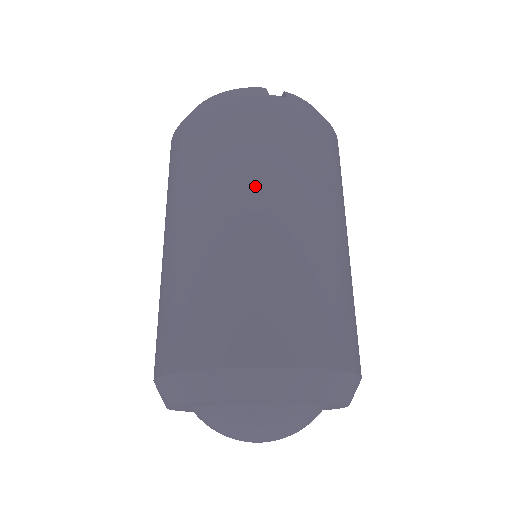
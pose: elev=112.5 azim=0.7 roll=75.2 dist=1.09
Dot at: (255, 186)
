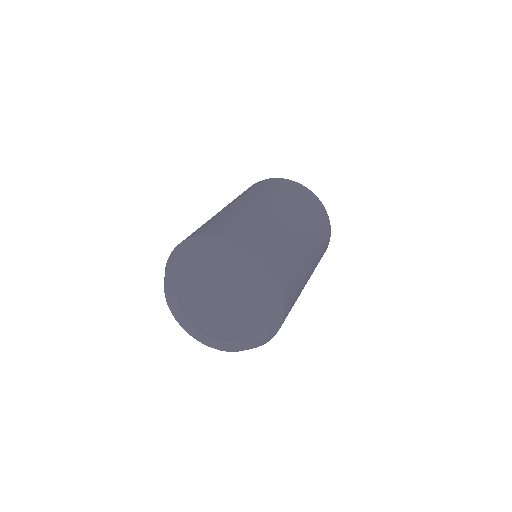
Dot at: (304, 223)
